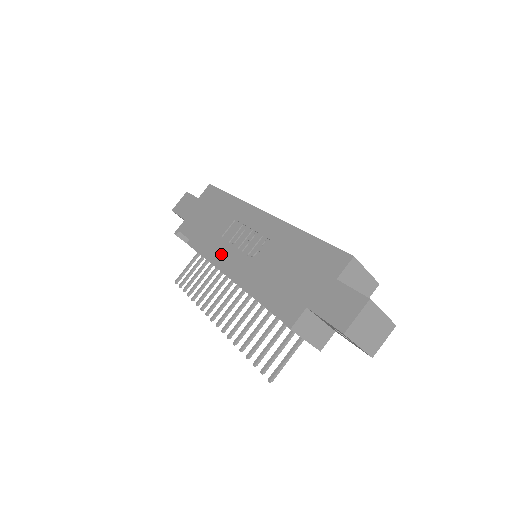
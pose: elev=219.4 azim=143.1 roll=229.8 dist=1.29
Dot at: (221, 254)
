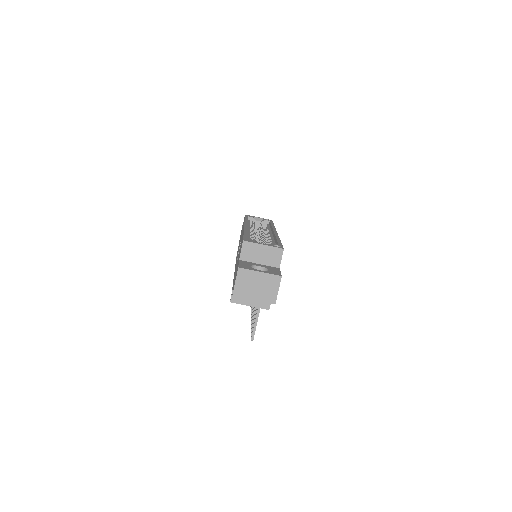
Dot at: occluded
